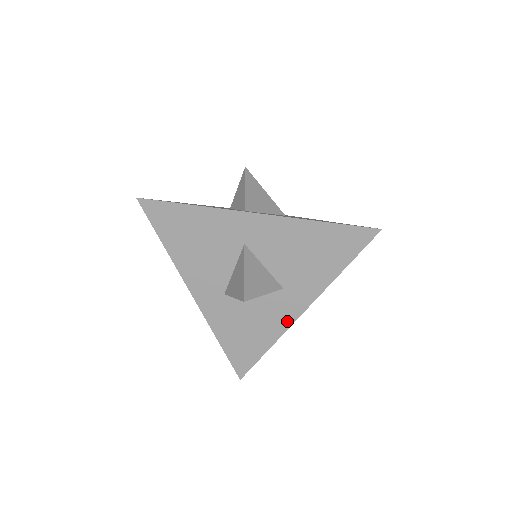
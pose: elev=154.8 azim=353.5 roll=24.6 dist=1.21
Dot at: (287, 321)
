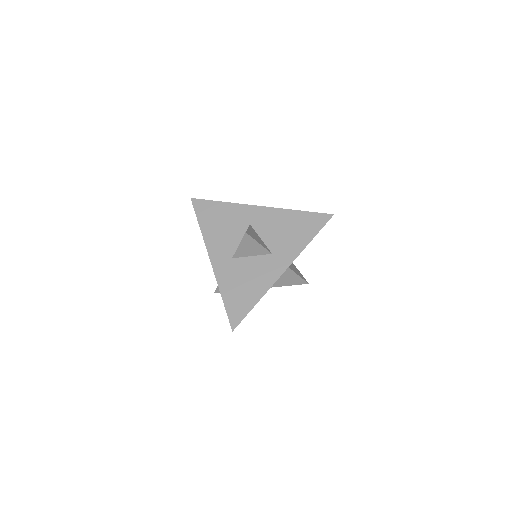
Dot at: (273, 278)
